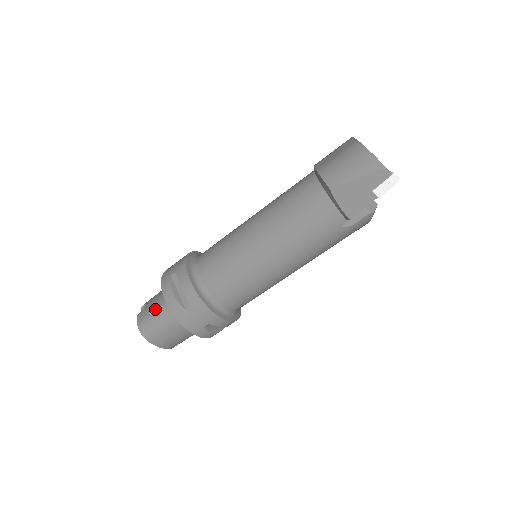
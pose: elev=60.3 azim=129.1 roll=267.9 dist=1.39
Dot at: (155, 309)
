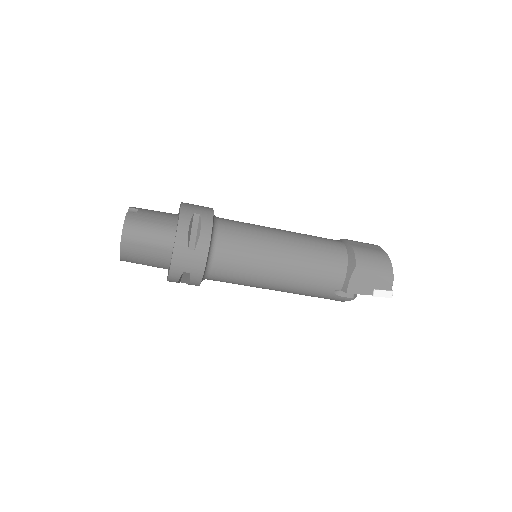
Dot at: (153, 223)
